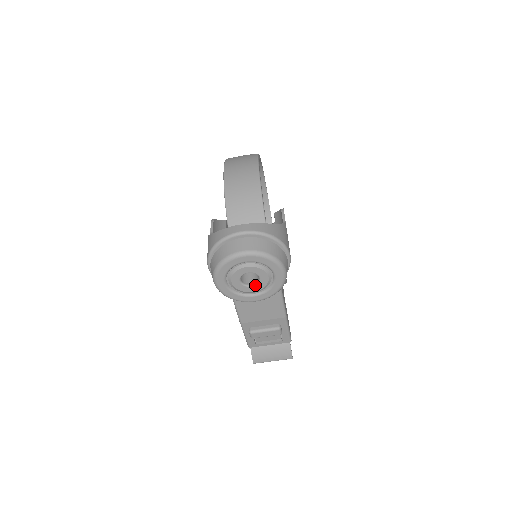
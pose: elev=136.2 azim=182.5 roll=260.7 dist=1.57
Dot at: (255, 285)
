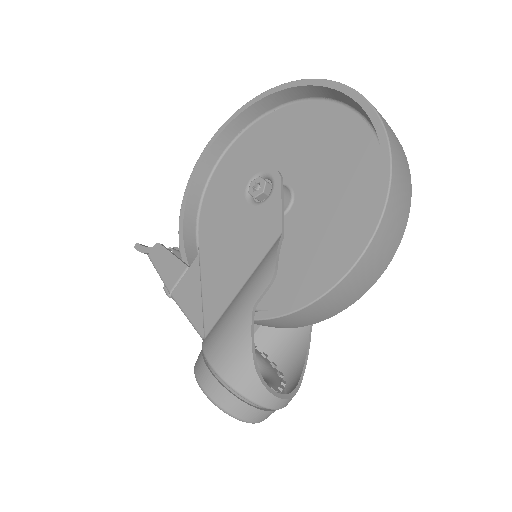
Dot at: occluded
